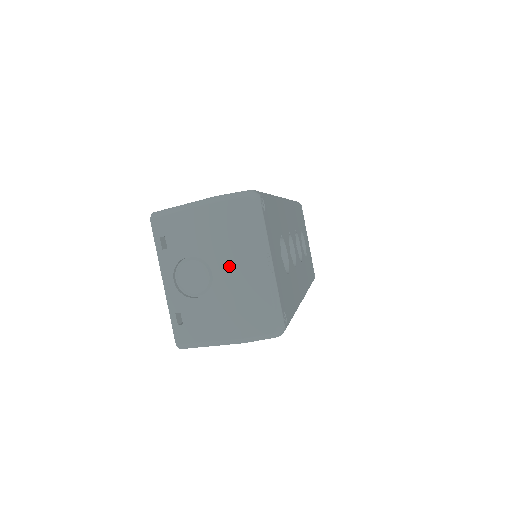
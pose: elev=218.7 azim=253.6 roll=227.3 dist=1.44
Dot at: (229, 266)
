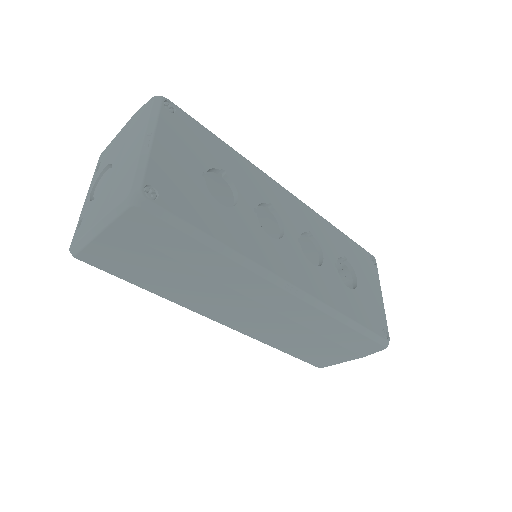
Dot at: (122, 157)
